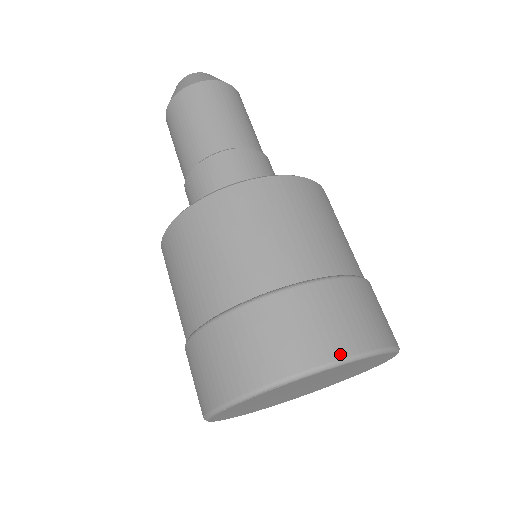
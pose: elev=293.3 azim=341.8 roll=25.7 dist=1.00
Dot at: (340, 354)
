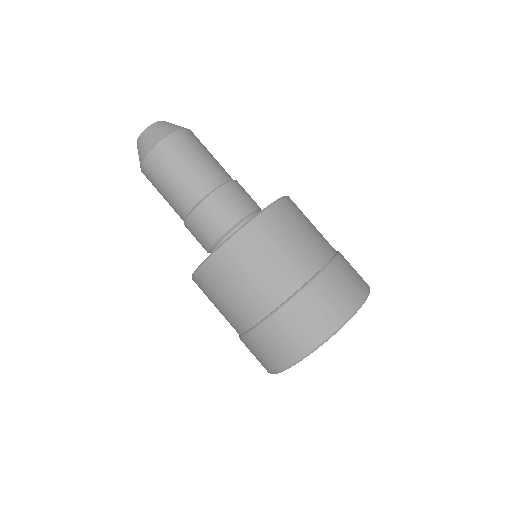
Dot at: (339, 322)
